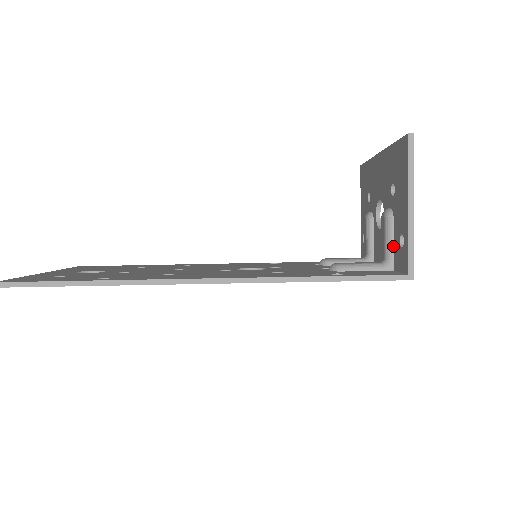
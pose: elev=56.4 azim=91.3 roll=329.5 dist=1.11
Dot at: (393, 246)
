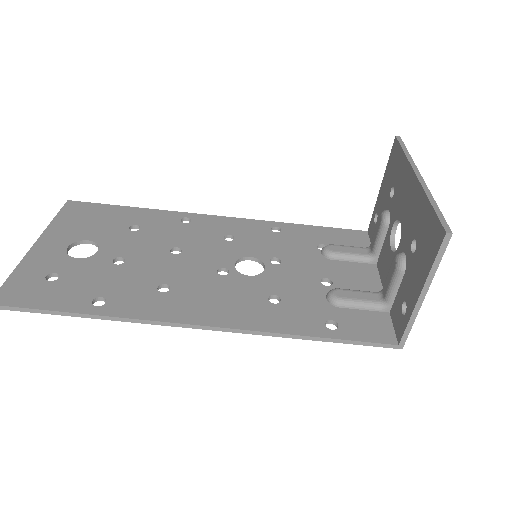
Dot at: (396, 294)
